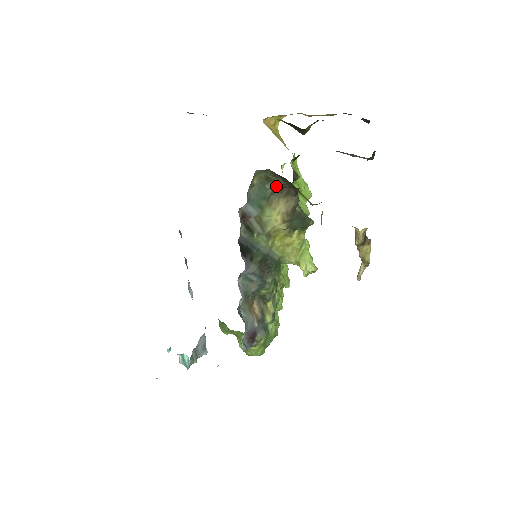
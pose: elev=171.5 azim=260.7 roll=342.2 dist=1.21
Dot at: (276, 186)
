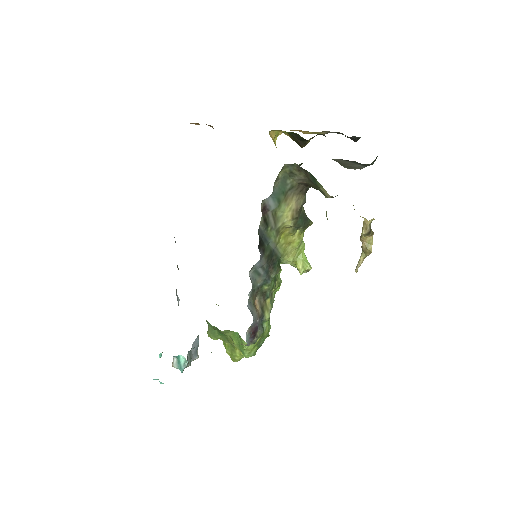
Dot at: (295, 182)
